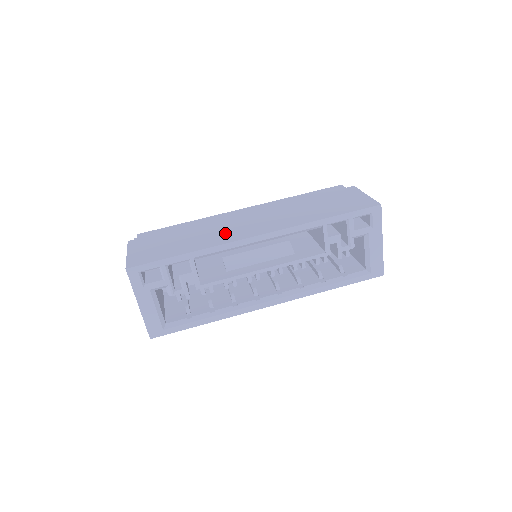
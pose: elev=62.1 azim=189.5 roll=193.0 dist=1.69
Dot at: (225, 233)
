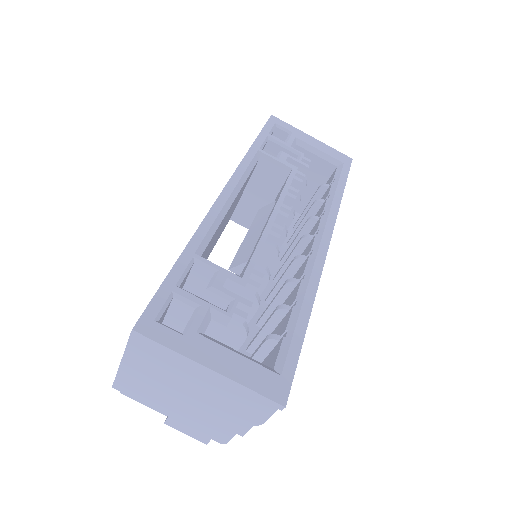
Dot at: occluded
